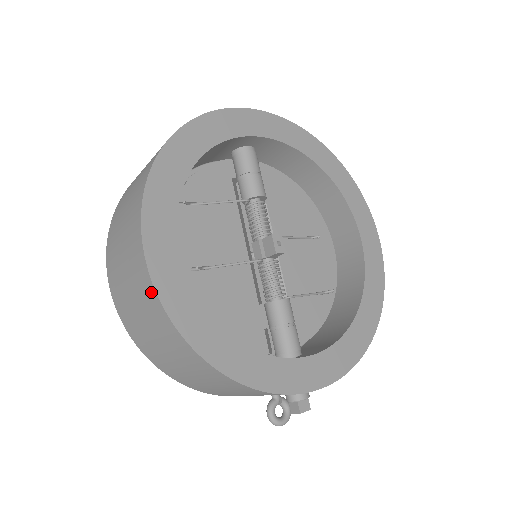
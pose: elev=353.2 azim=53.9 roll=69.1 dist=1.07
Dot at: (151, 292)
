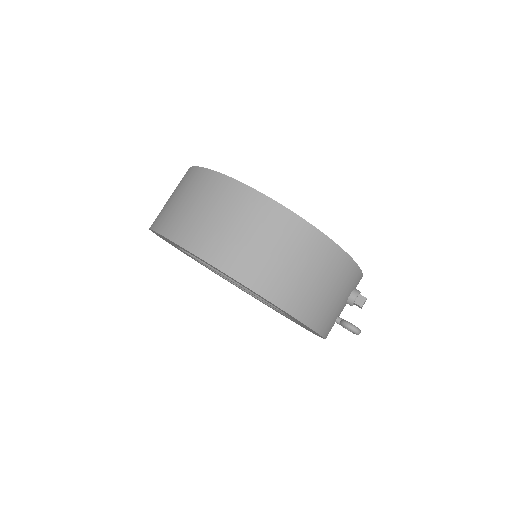
Dot at: (271, 206)
